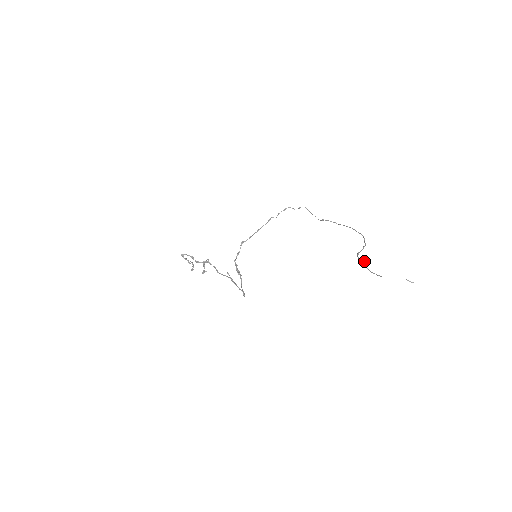
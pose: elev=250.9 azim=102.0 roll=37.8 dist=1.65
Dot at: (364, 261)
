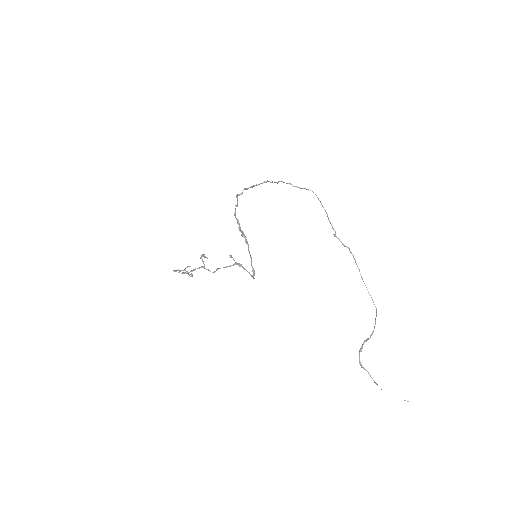
Dot at: occluded
